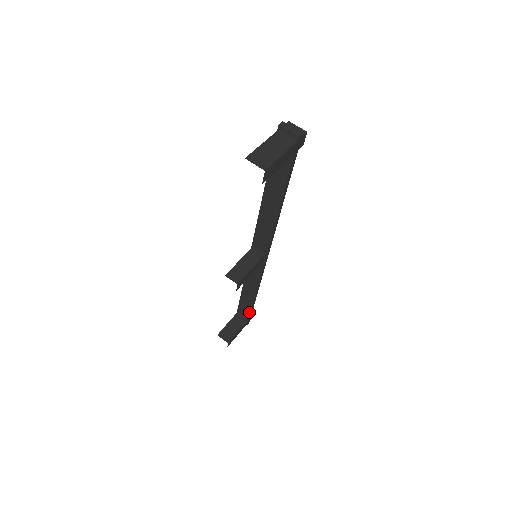
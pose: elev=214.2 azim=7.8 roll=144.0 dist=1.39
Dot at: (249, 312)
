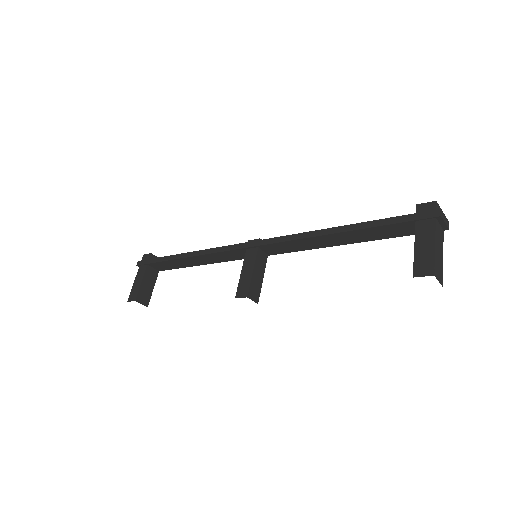
Dot at: (169, 269)
